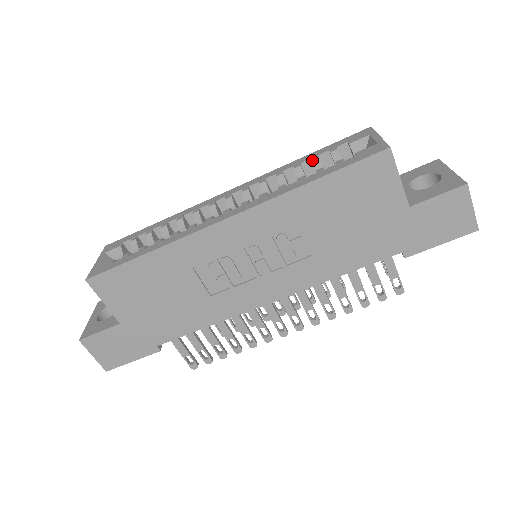
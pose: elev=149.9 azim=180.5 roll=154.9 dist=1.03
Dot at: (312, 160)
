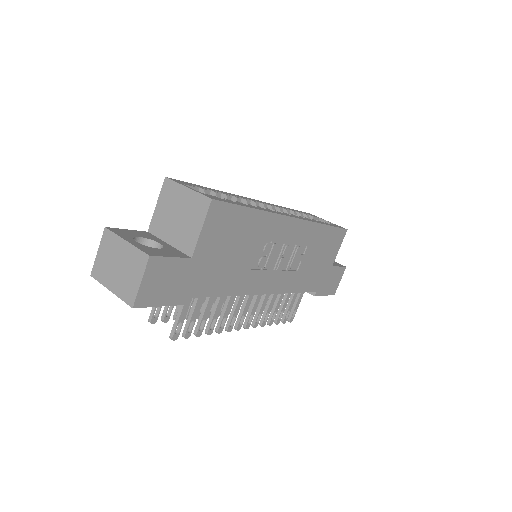
Dot at: (300, 213)
